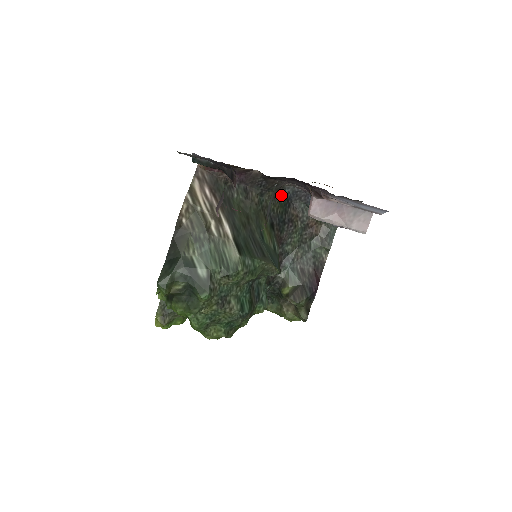
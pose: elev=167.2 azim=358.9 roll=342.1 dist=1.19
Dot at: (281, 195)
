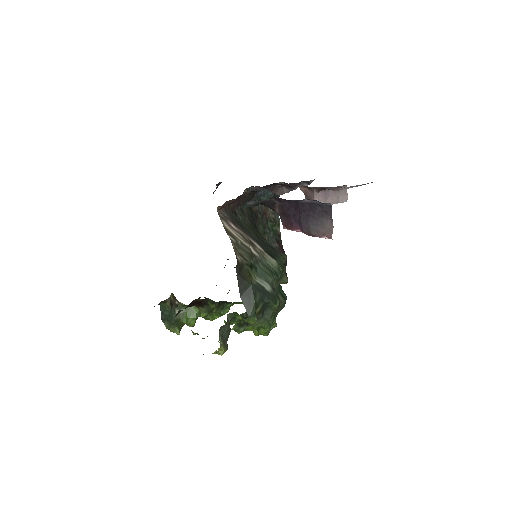
Dot at: occluded
